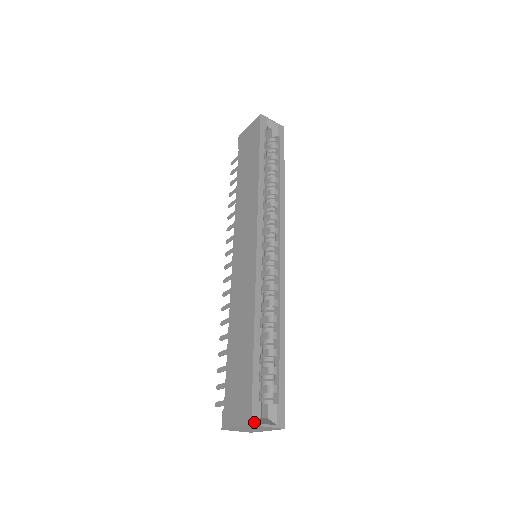
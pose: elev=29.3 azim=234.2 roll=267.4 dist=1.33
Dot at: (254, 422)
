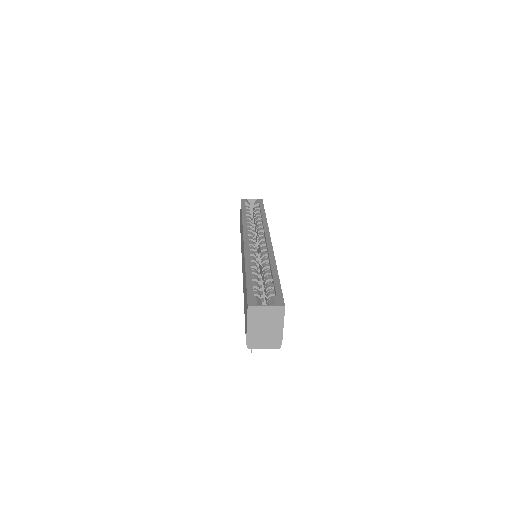
Dot at: (250, 305)
